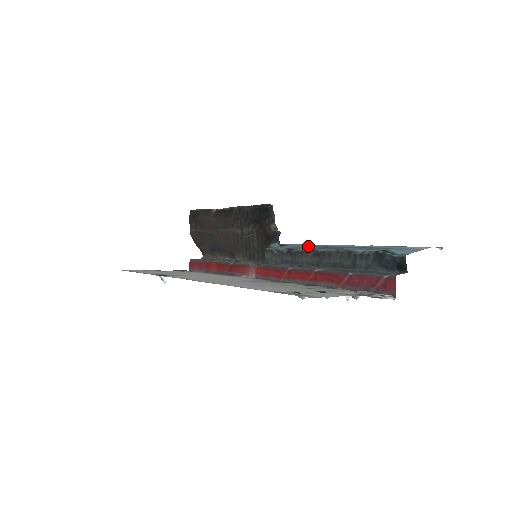
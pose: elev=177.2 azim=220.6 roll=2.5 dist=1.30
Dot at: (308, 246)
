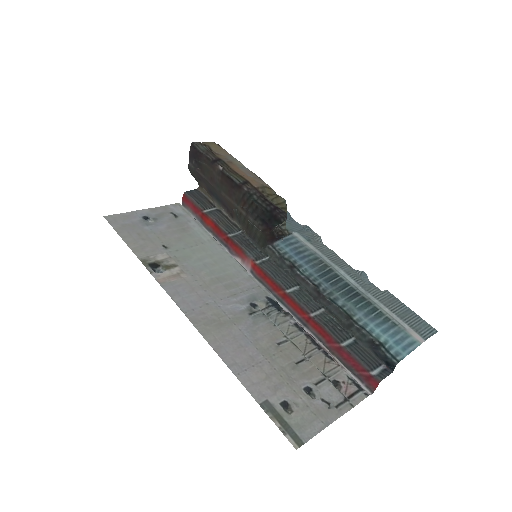
Dot at: (312, 256)
